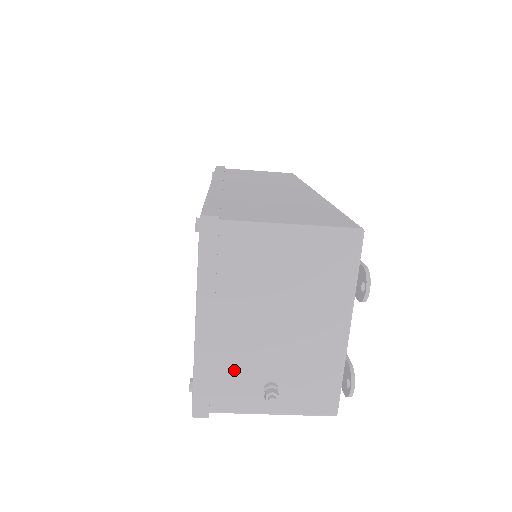
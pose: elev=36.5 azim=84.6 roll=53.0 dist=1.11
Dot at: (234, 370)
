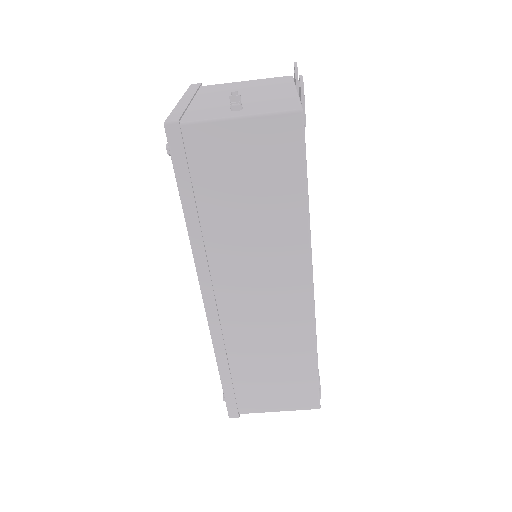
Dot at: (206, 109)
